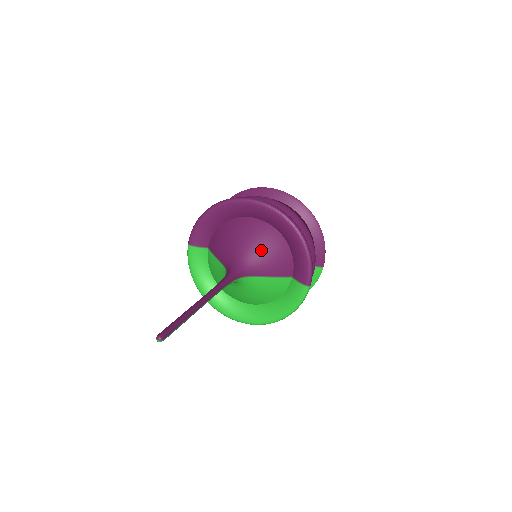
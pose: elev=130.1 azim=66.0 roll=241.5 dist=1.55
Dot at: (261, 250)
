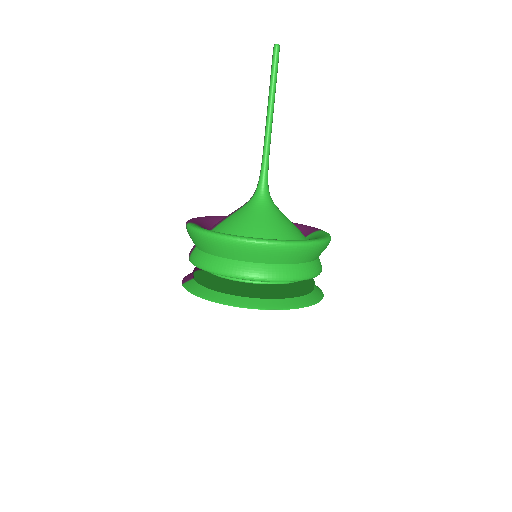
Dot at: occluded
